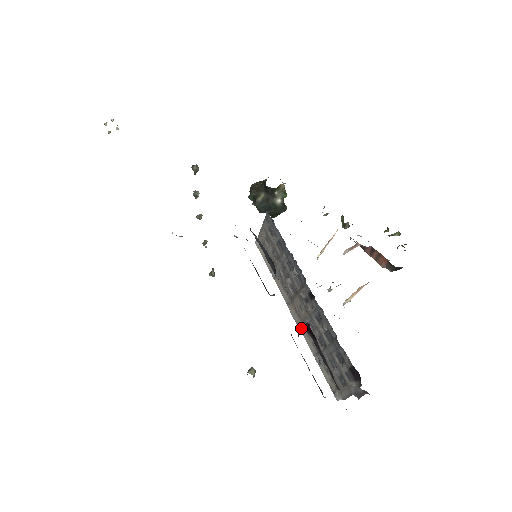
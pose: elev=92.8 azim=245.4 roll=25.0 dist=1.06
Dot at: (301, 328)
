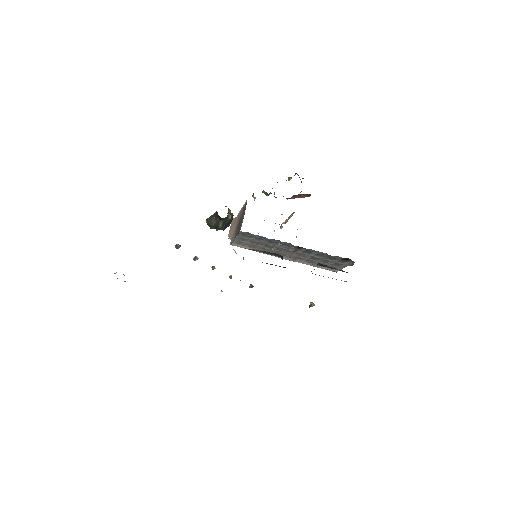
Dot at: (294, 261)
